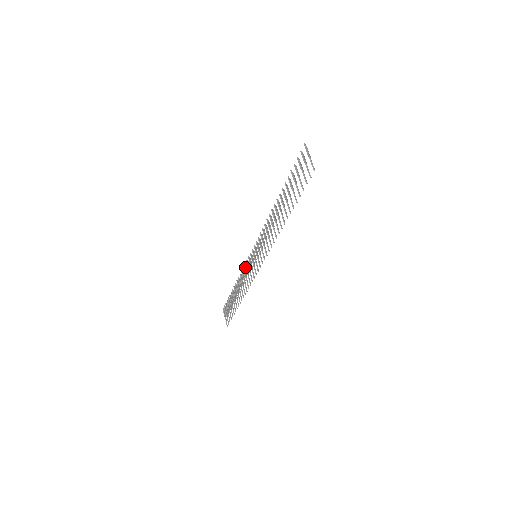
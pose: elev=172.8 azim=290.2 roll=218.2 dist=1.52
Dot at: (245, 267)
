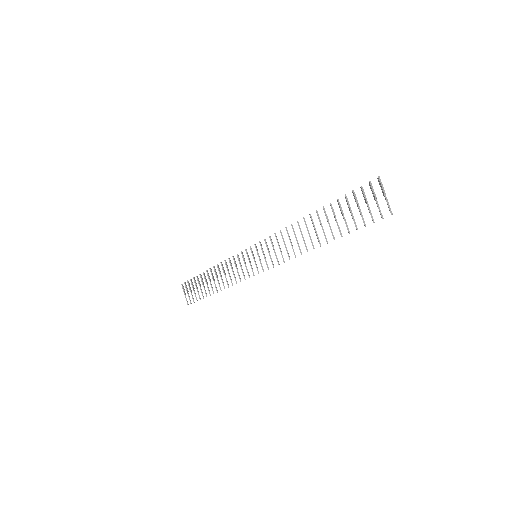
Dot at: (234, 260)
